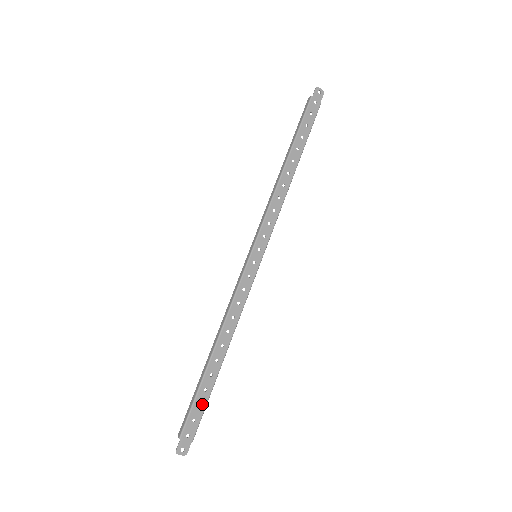
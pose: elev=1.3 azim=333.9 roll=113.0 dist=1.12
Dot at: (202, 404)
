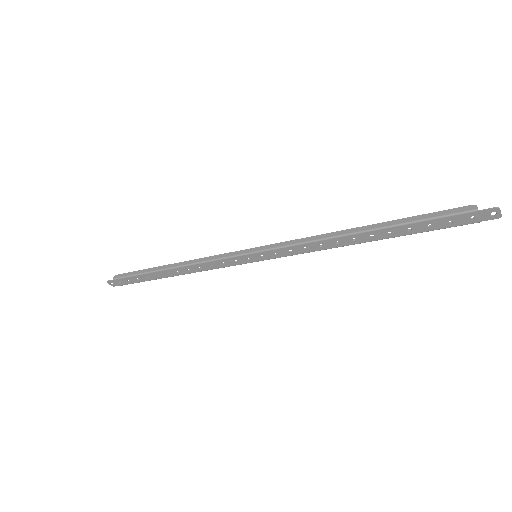
Dot at: (140, 280)
